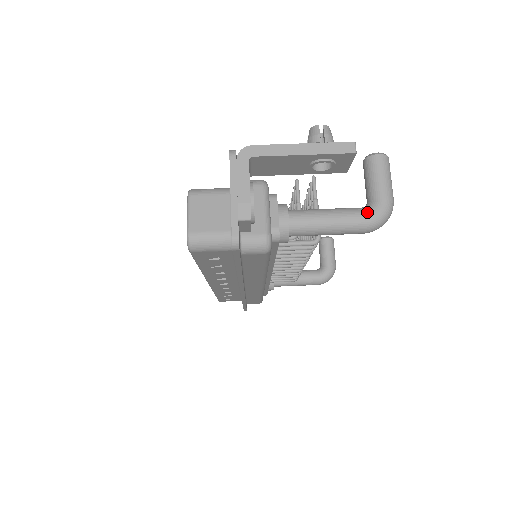
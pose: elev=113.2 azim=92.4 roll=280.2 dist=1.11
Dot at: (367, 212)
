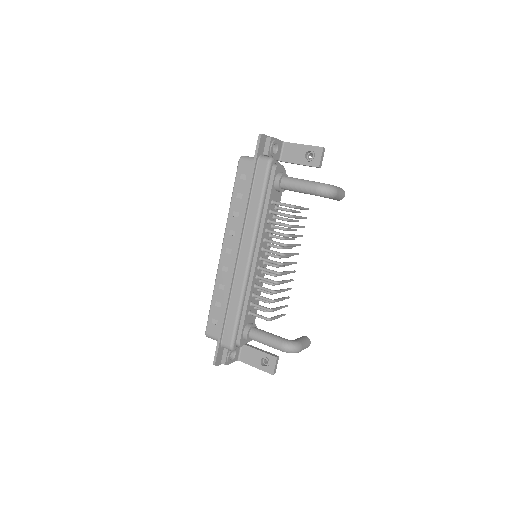
Dot at: occluded
